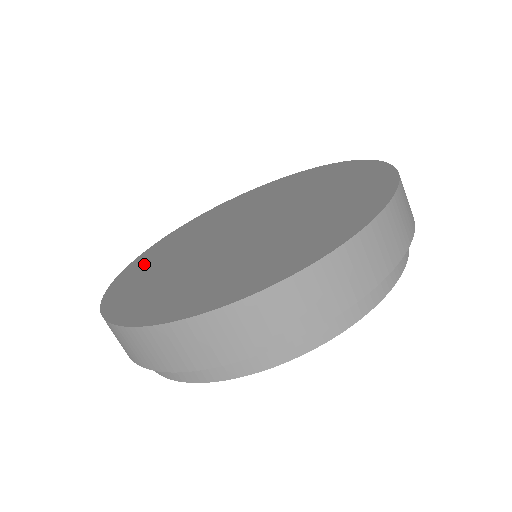
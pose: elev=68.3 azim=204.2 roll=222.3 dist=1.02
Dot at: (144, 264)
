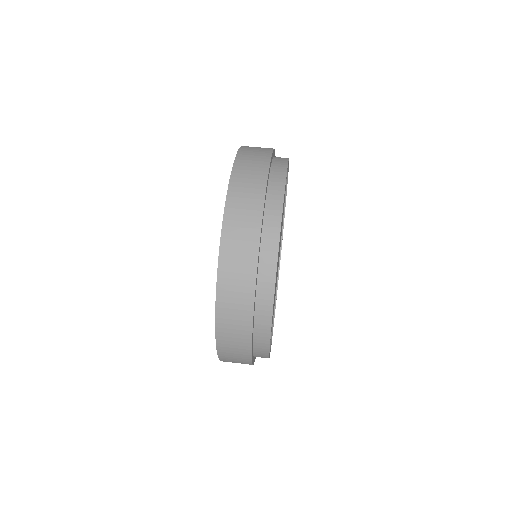
Dot at: occluded
